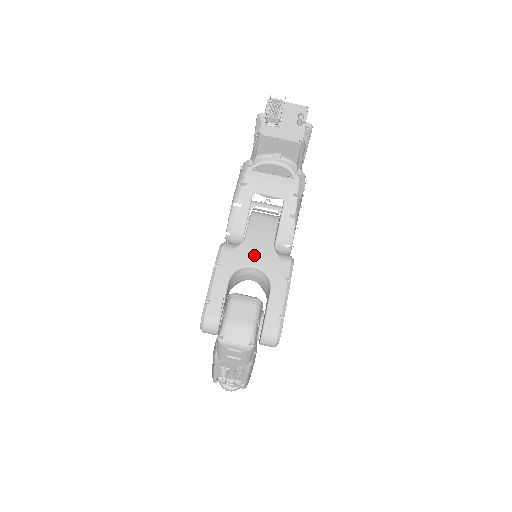
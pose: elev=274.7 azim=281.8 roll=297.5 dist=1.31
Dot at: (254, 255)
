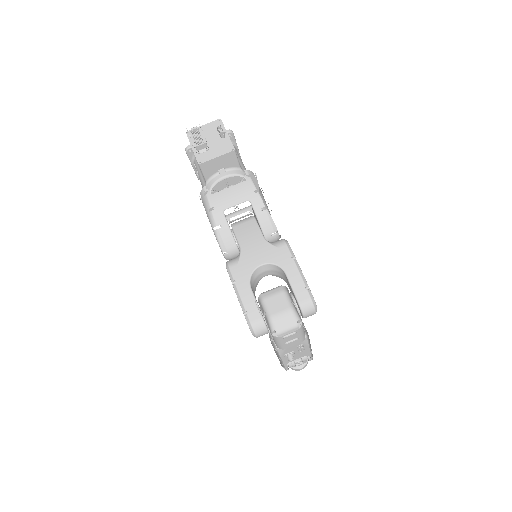
Dot at: (256, 256)
